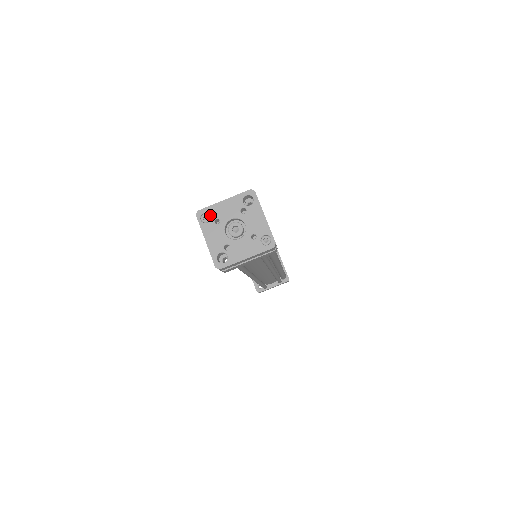
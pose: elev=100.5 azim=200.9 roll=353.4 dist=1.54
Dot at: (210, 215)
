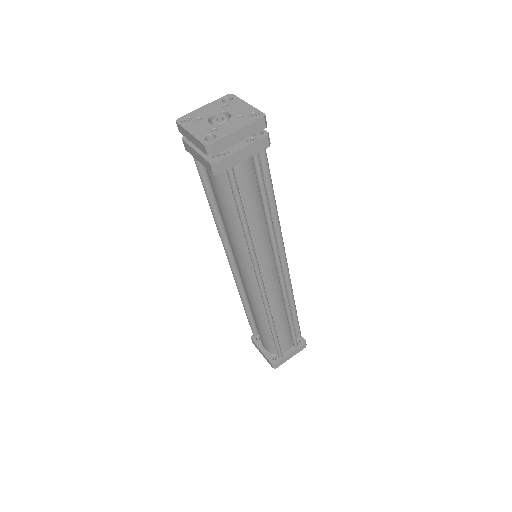
Dot at: (191, 117)
